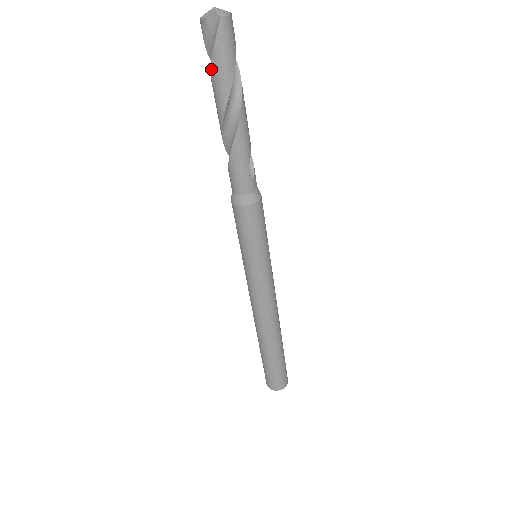
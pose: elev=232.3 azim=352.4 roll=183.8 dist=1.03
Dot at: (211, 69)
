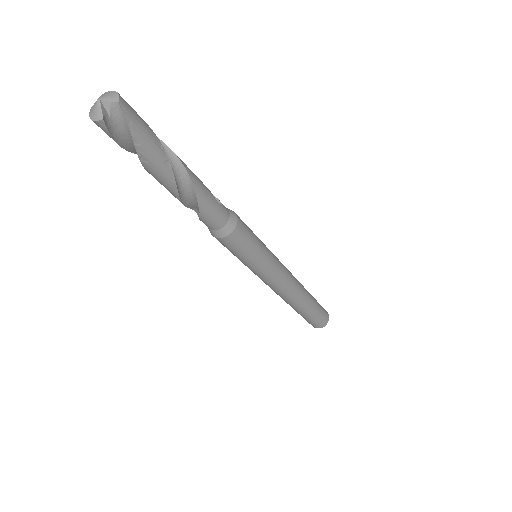
Dot at: (138, 154)
